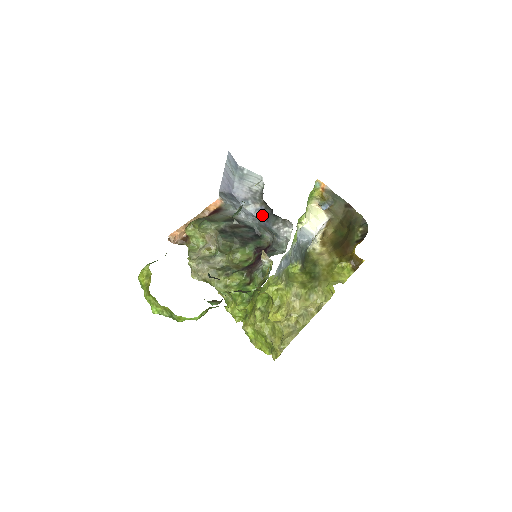
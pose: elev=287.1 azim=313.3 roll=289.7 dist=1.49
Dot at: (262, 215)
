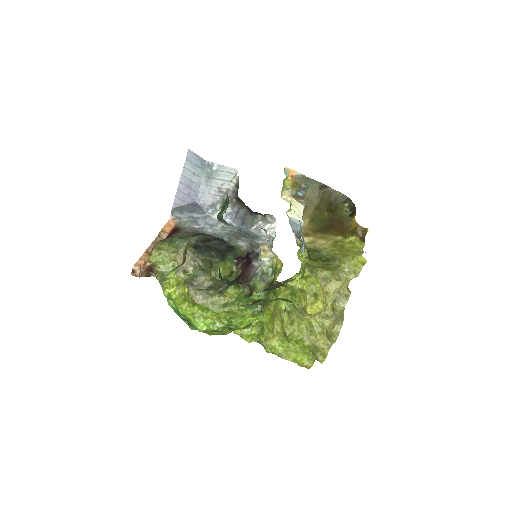
Dot at: (235, 218)
